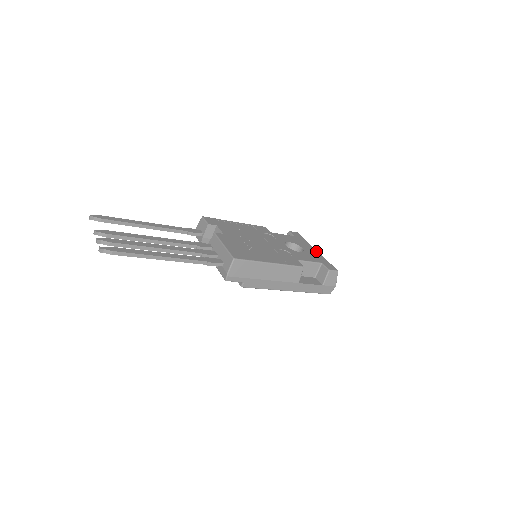
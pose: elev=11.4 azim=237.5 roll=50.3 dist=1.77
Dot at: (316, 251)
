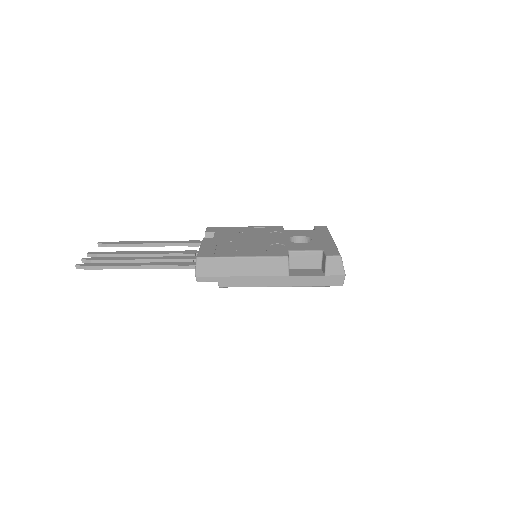
Dot at: (330, 240)
